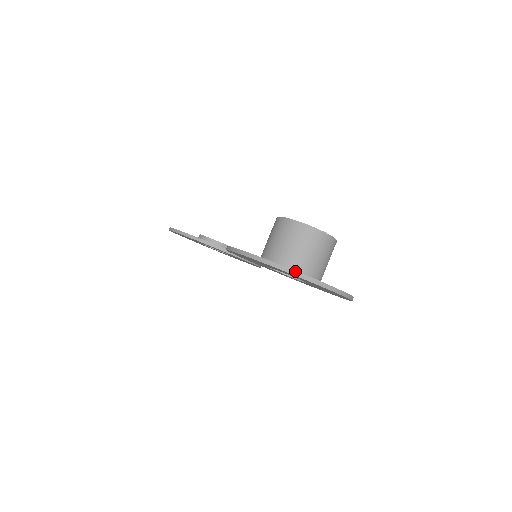
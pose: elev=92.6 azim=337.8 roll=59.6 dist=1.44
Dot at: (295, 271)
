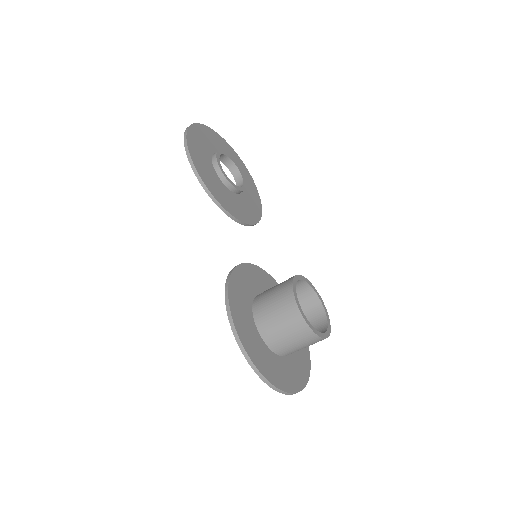
Dot at: (270, 383)
